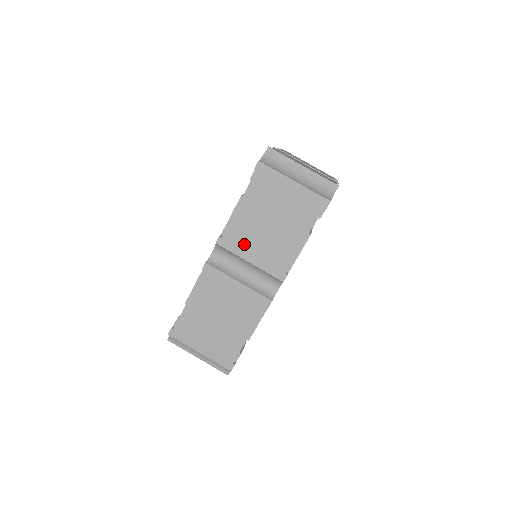
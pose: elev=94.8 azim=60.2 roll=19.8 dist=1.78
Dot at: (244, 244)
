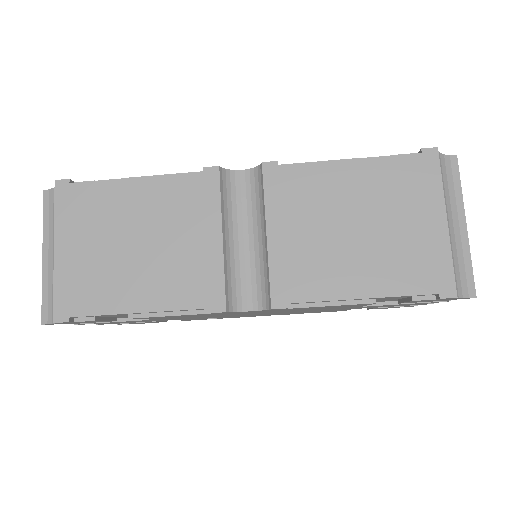
Dot at: (291, 207)
